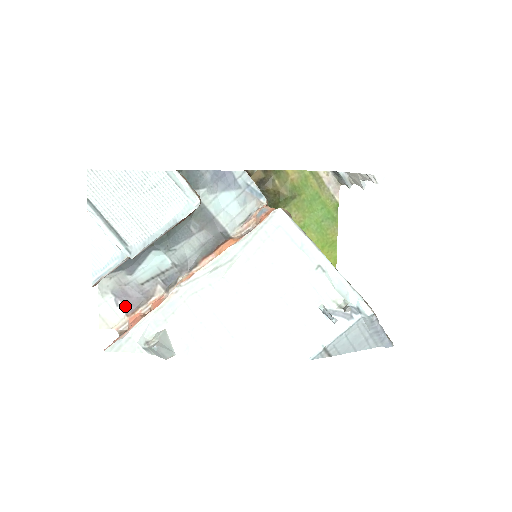
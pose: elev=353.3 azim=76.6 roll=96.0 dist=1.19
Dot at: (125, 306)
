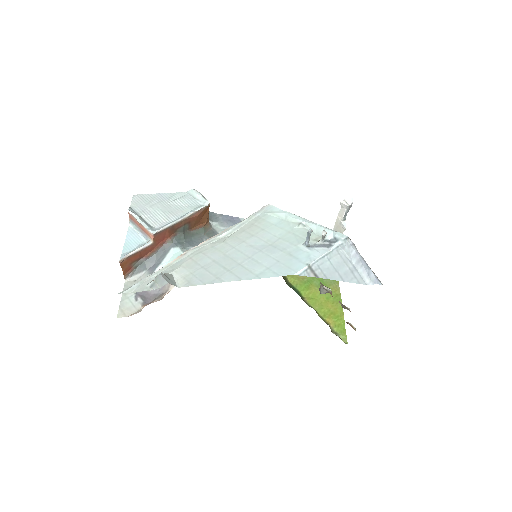
Dot at: (143, 300)
